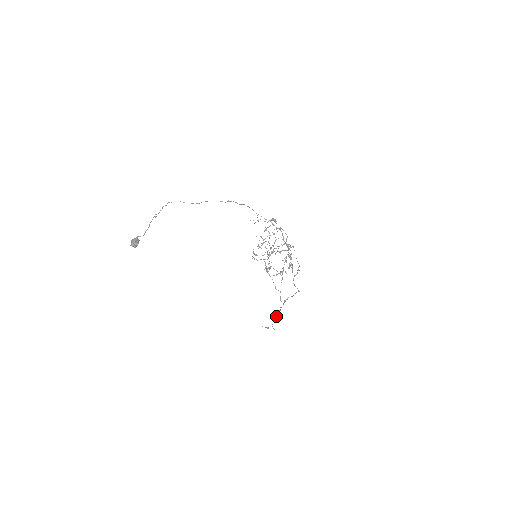
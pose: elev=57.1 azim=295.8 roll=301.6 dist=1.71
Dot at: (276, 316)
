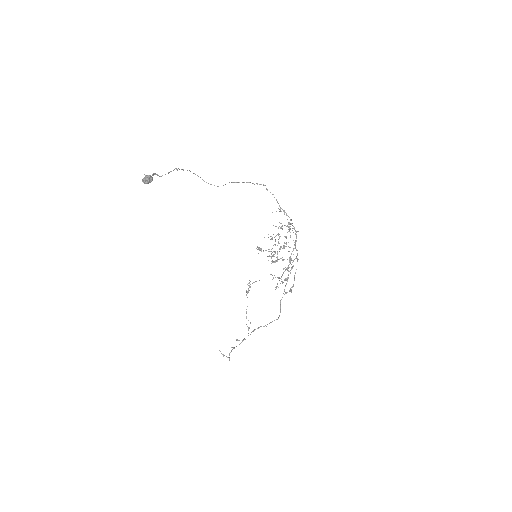
Dot at: occluded
